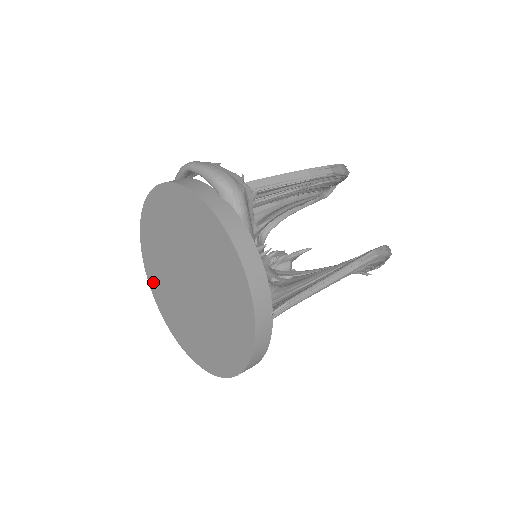
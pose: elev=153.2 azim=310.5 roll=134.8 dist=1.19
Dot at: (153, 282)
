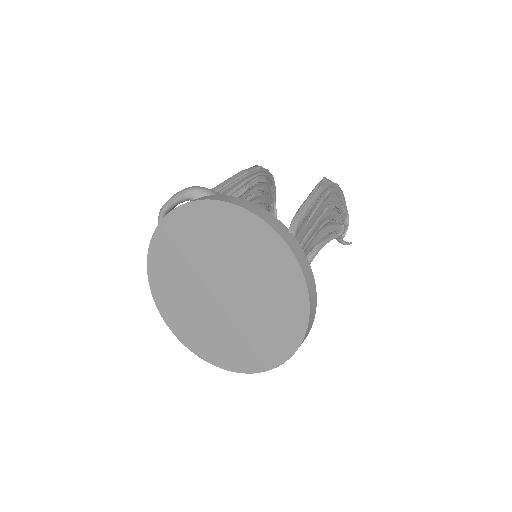
Dot at: (197, 345)
